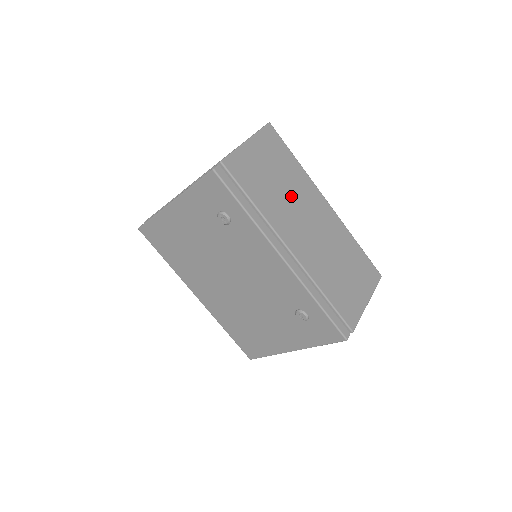
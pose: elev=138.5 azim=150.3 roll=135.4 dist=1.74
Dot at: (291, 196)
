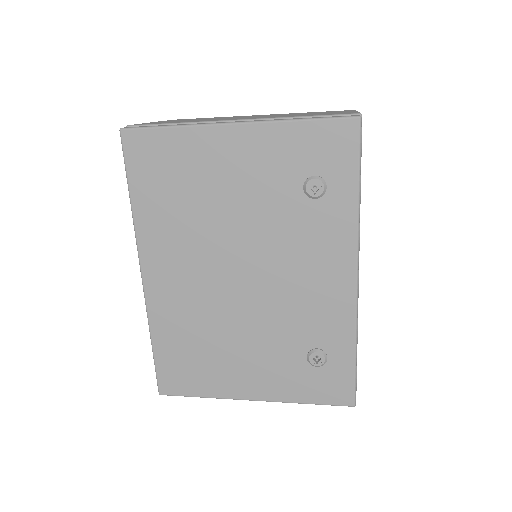
Dot at: occluded
